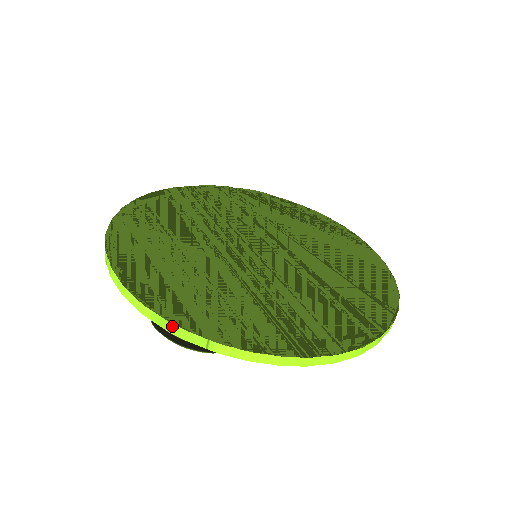
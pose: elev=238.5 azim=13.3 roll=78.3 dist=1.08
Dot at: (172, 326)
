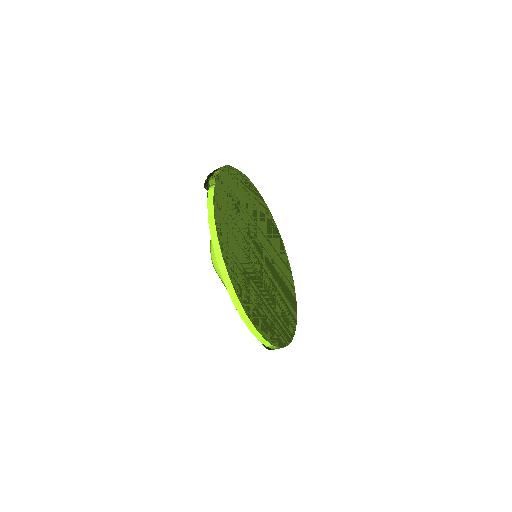
Dot at: occluded
